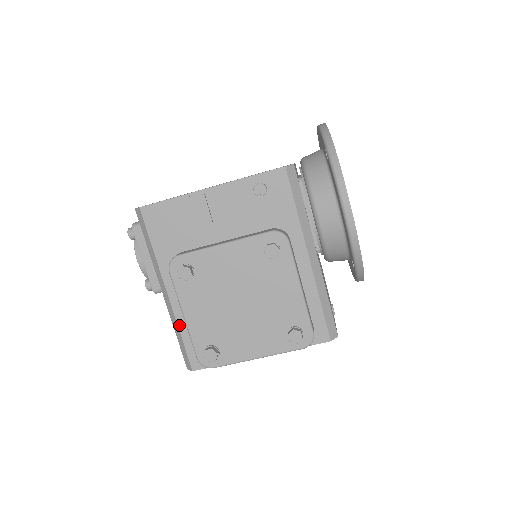
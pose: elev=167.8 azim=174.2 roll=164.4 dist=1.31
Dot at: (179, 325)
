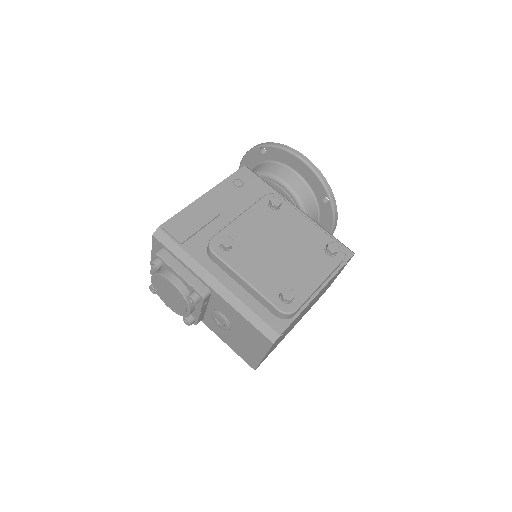
Dot at: (243, 301)
